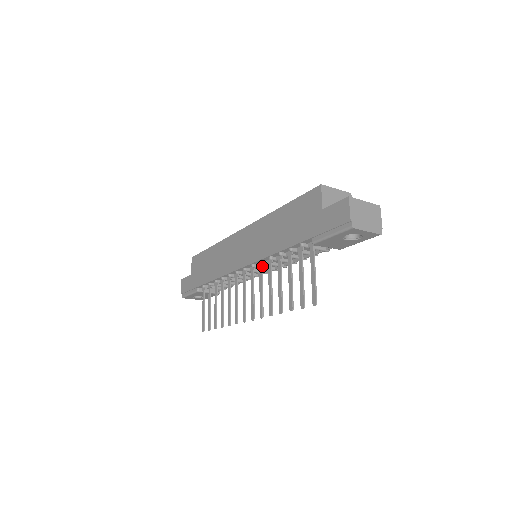
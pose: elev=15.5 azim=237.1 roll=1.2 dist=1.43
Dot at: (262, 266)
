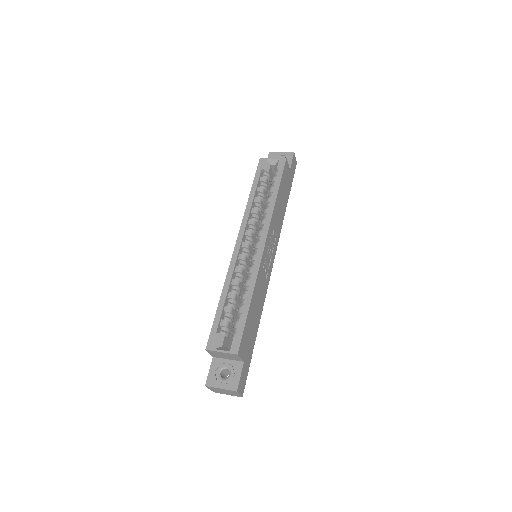
Dot at: occluded
